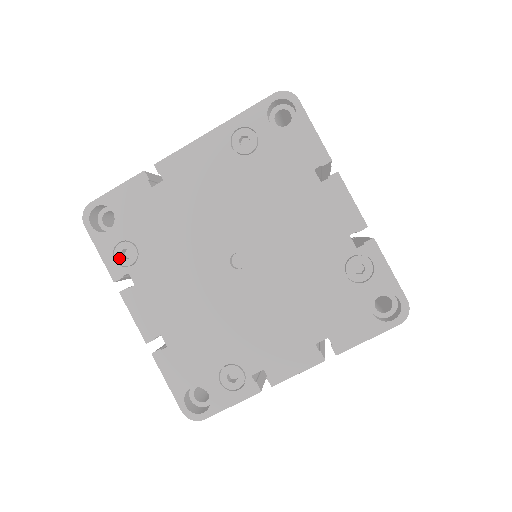
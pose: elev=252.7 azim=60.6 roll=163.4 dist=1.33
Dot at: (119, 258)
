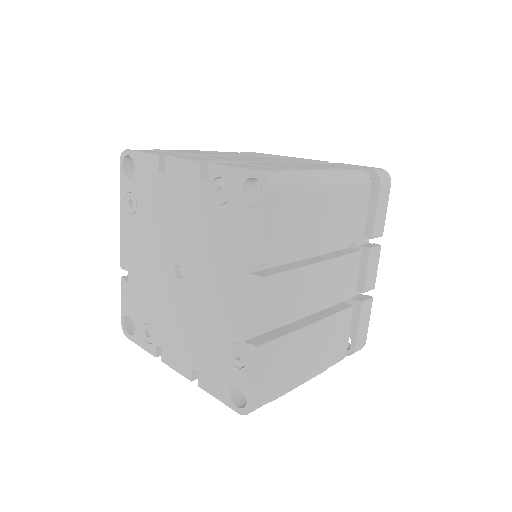
Dot at: (147, 340)
